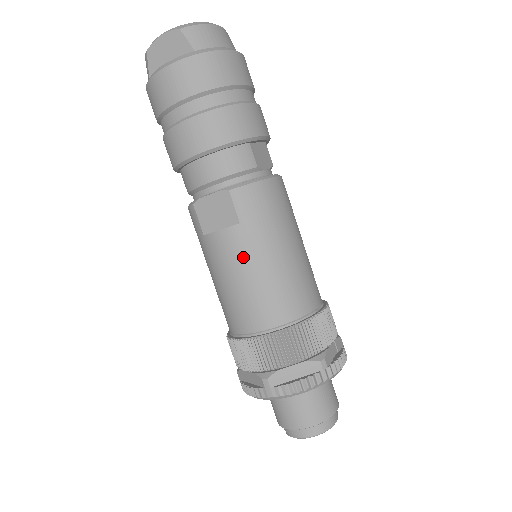
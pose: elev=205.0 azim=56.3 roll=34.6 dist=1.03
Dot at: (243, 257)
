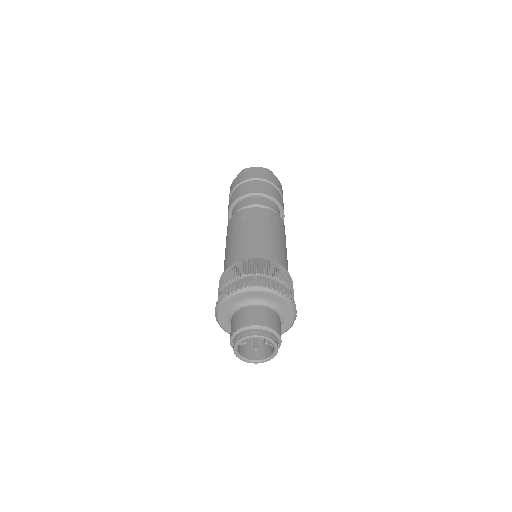
Dot at: (265, 230)
